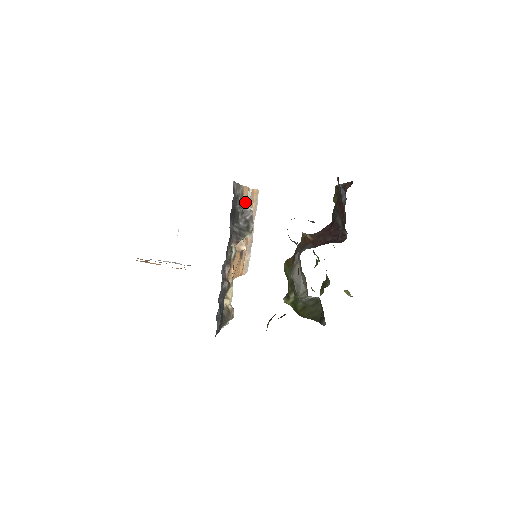
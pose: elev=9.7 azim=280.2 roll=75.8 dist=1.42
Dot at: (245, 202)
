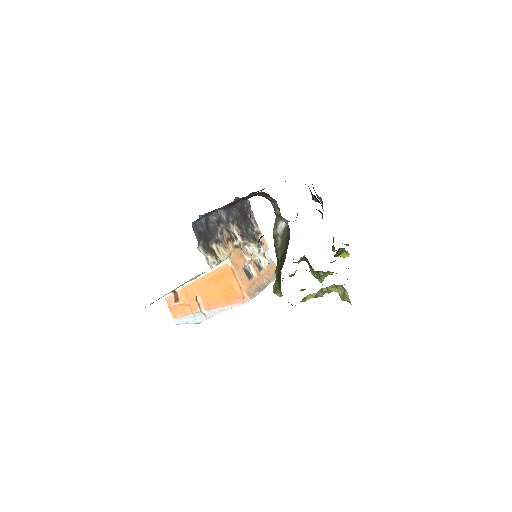
Dot at: occluded
